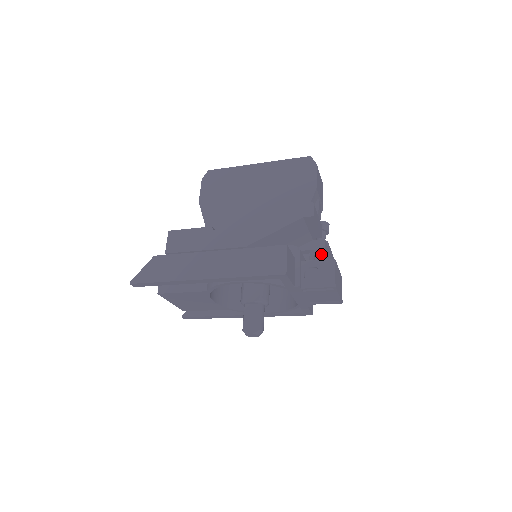
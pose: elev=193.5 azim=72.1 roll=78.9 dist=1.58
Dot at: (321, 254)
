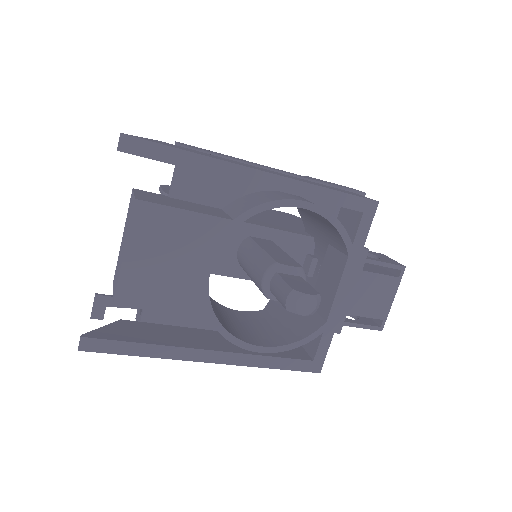
Dot at: occluded
